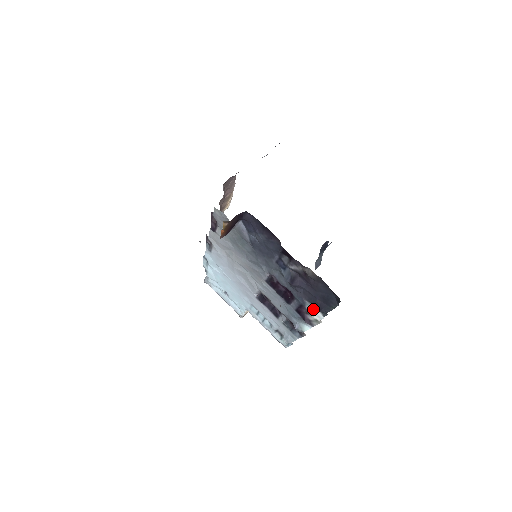
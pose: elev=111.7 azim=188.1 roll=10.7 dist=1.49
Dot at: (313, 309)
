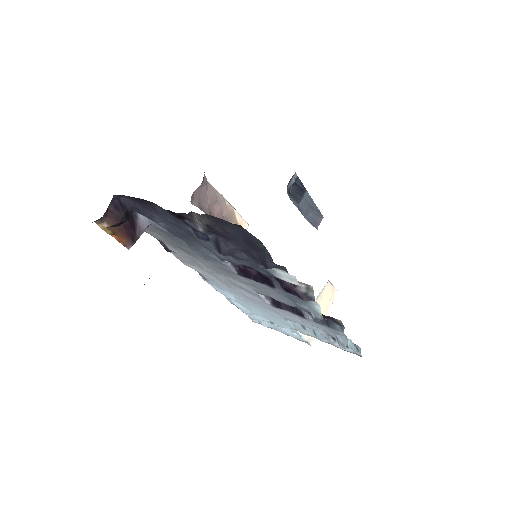
Dot at: (278, 273)
